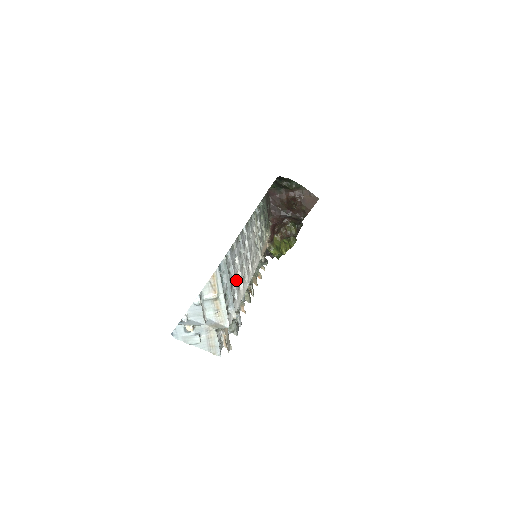
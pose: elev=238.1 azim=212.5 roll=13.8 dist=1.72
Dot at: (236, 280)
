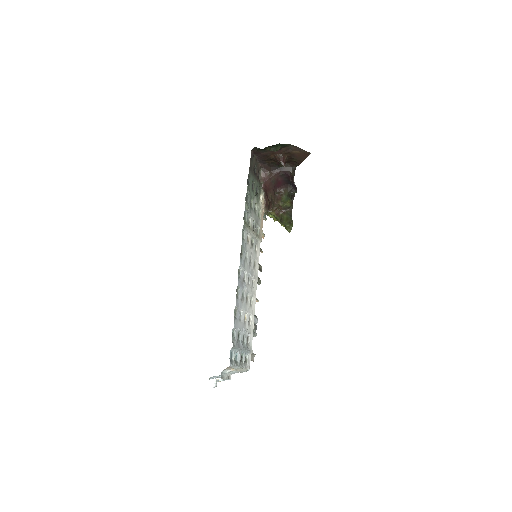
Dot at: (245, 324)
